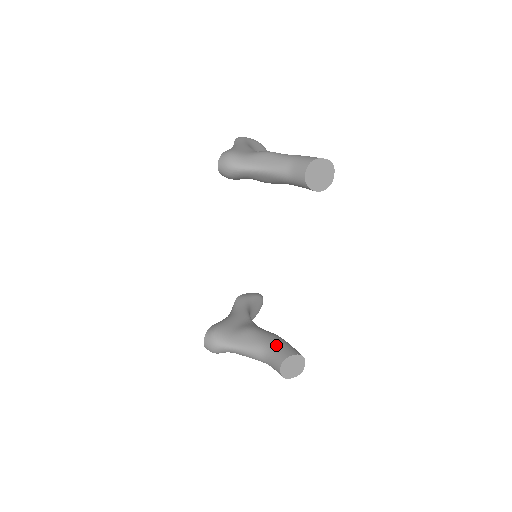
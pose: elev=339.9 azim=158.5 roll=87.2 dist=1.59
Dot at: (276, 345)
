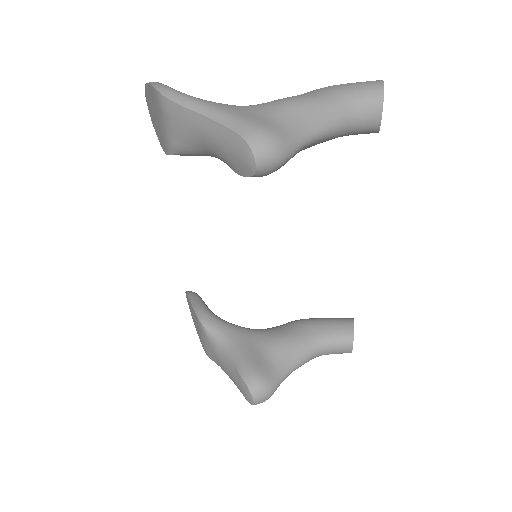
Dot at: (325, 331)
